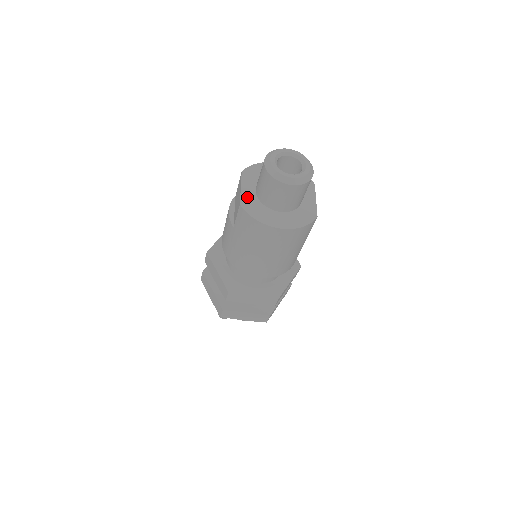
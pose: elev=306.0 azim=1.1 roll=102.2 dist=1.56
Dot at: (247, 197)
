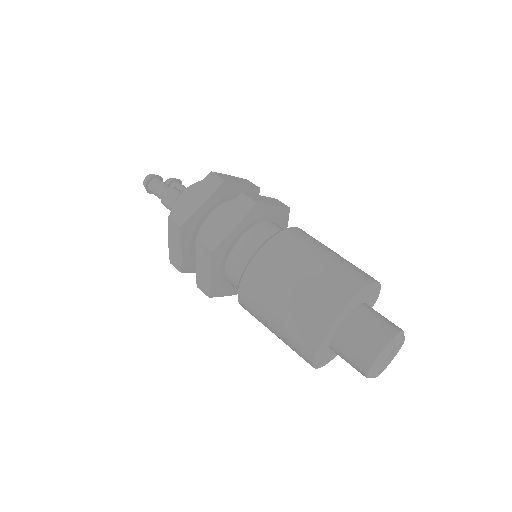
Dot at: (325, 344)
